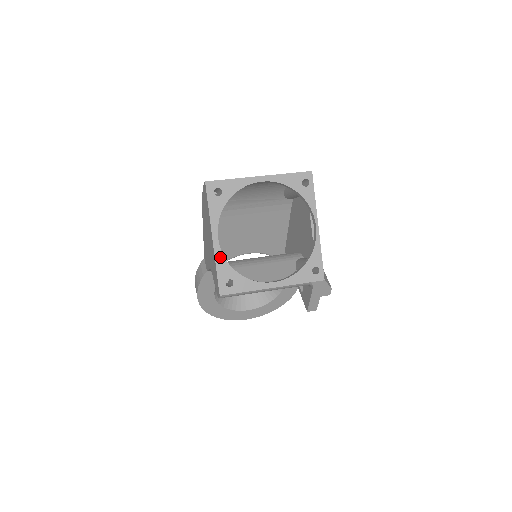
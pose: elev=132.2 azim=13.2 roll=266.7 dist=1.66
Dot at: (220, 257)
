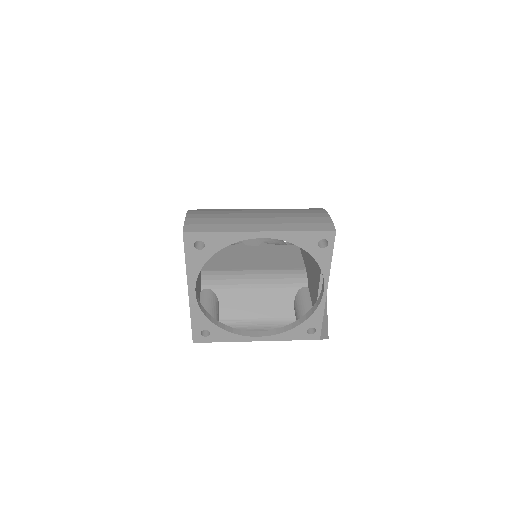
Dot at: (196, 310)
